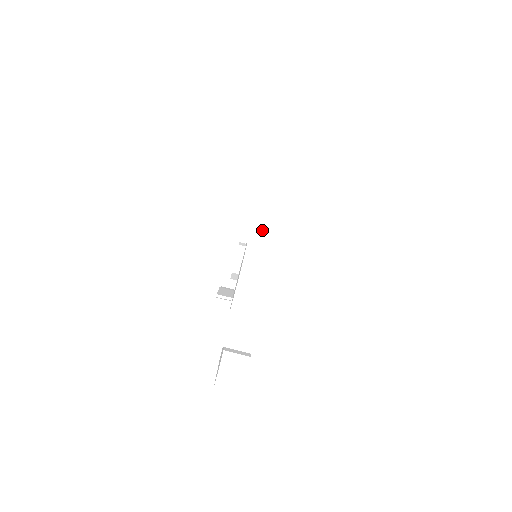
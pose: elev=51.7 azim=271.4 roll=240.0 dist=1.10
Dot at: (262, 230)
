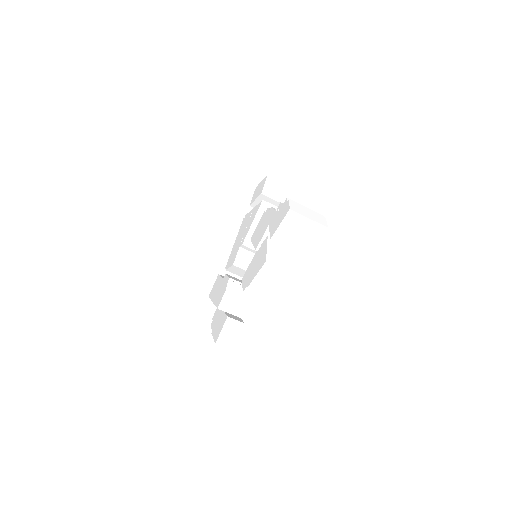
Dot at: (294, 240)
